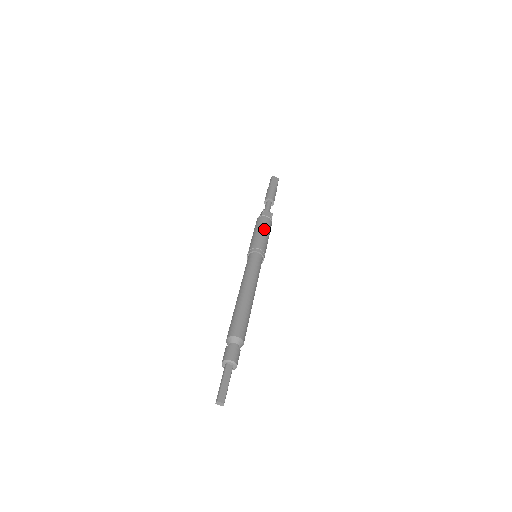
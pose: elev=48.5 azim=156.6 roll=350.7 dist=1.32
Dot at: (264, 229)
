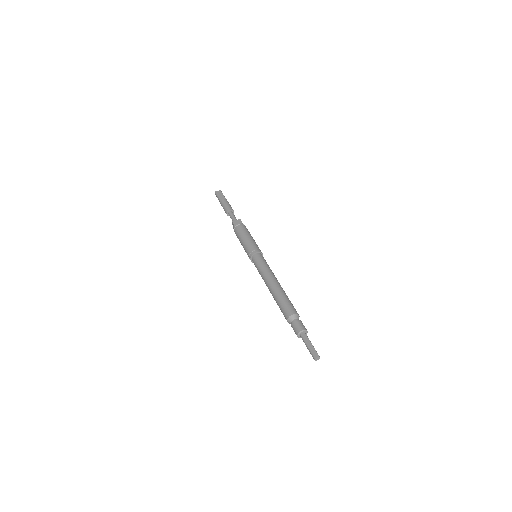
Dot at: (245, 235)
